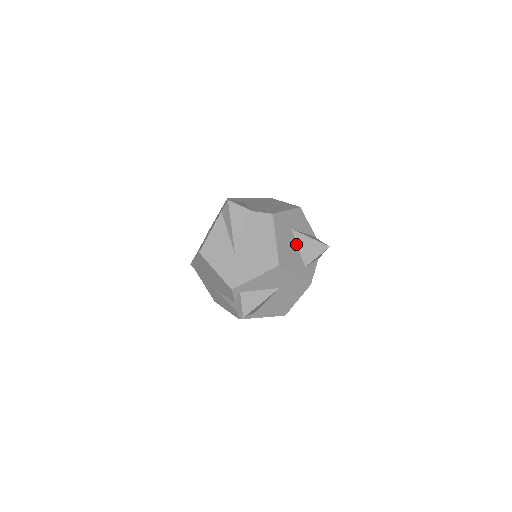
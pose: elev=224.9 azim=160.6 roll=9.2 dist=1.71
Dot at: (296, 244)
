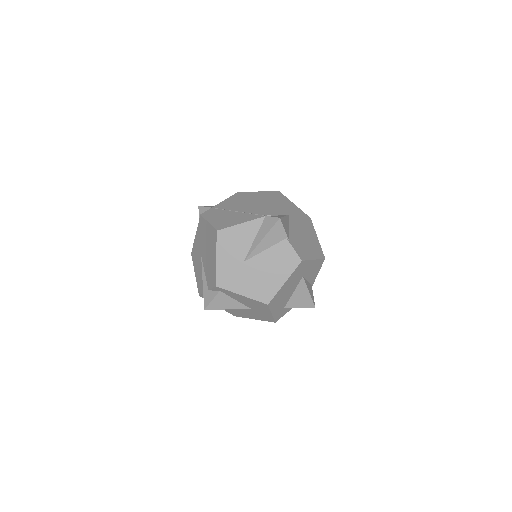
Dot at: (295, 289)
